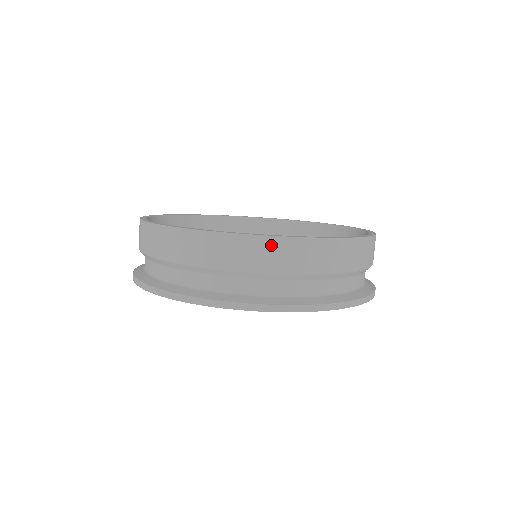
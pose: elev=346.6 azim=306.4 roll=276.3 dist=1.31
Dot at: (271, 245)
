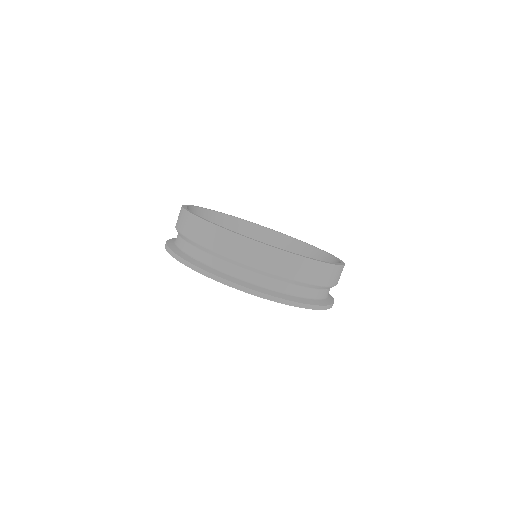
Dot at: (309, 265)
